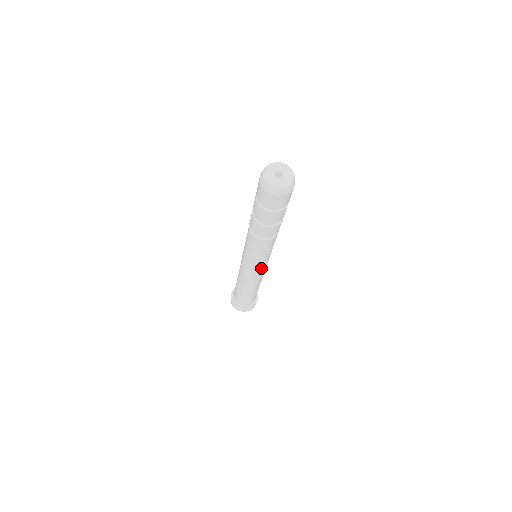
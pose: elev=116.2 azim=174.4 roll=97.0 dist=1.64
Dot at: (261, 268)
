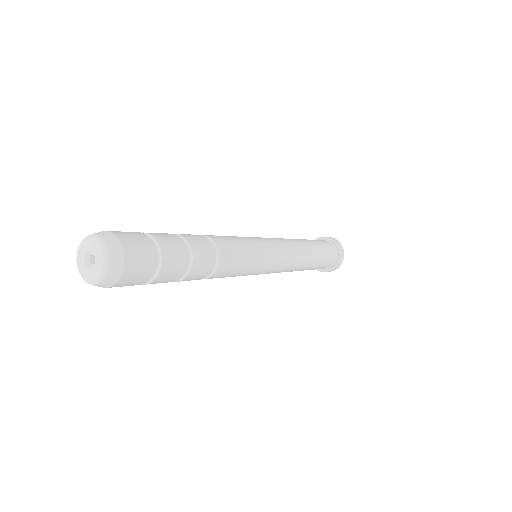
Dot at: occluded
